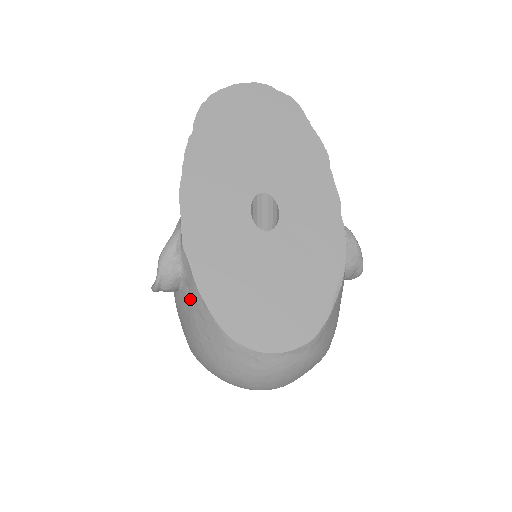
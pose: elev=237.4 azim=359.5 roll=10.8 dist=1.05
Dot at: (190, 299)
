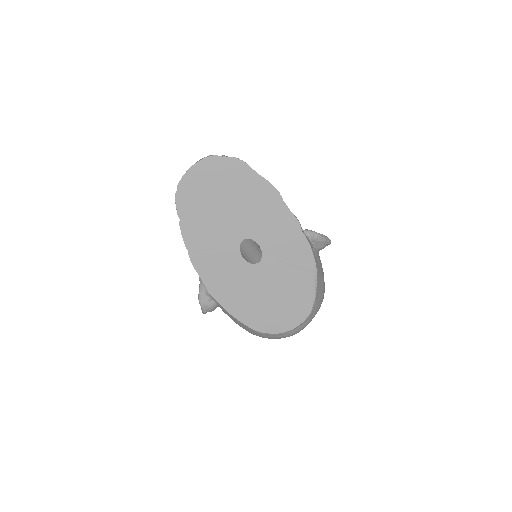
Dot at: (228, 315)
